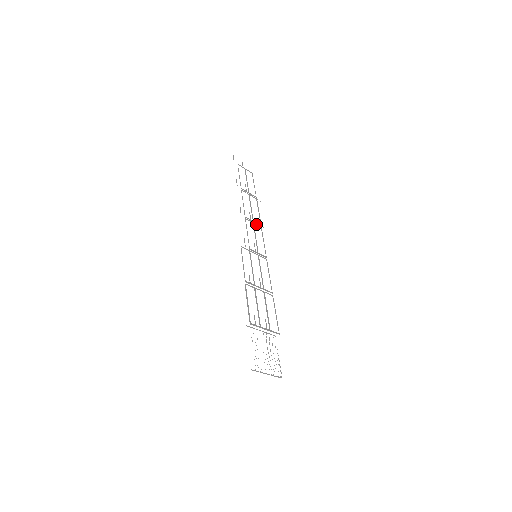
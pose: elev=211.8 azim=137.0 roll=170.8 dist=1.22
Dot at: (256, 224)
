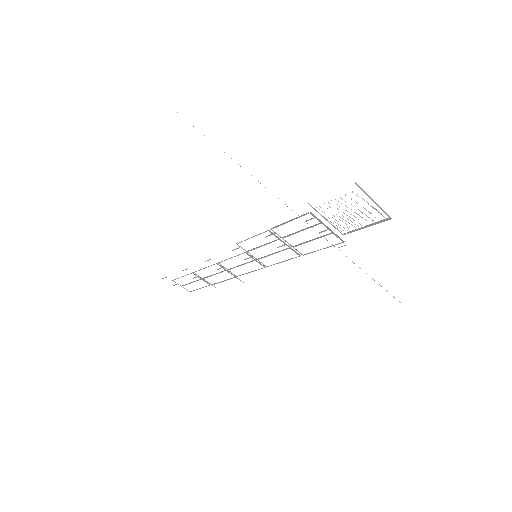
Dot at: occluded
